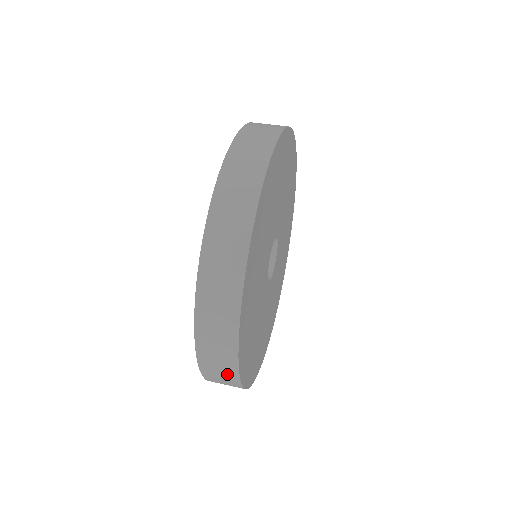
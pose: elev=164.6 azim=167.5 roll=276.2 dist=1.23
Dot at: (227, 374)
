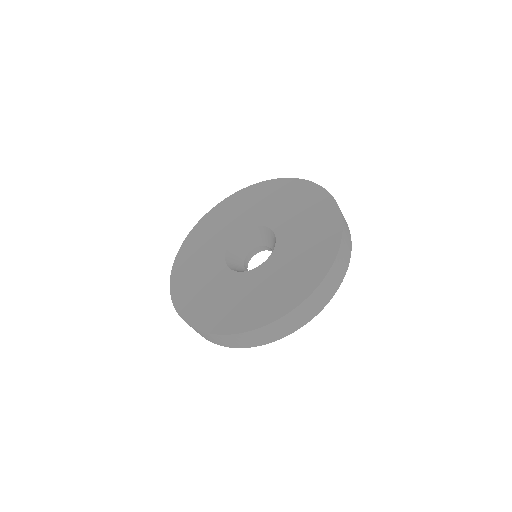
Dot at: occluded
